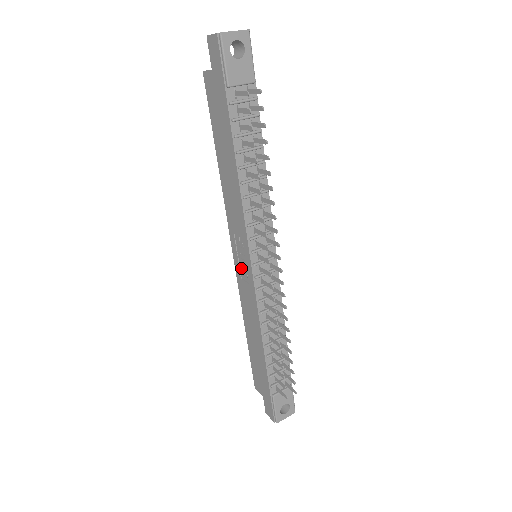
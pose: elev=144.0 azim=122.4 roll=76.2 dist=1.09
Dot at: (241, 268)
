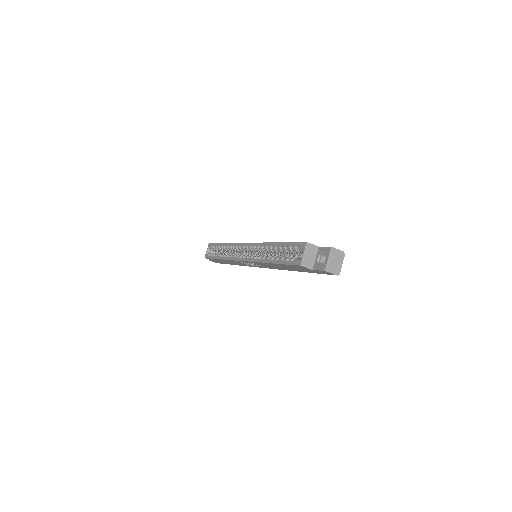
Dot at: occluded
